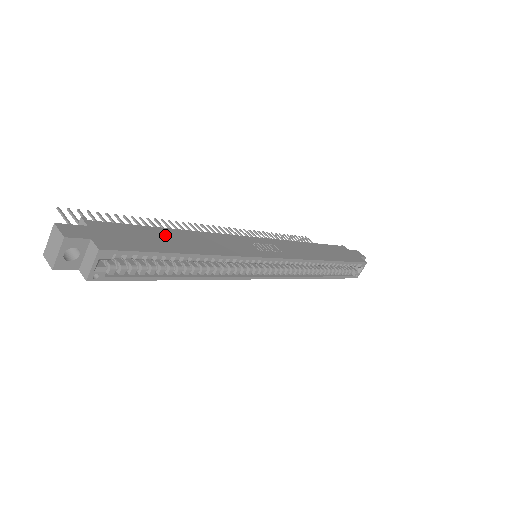
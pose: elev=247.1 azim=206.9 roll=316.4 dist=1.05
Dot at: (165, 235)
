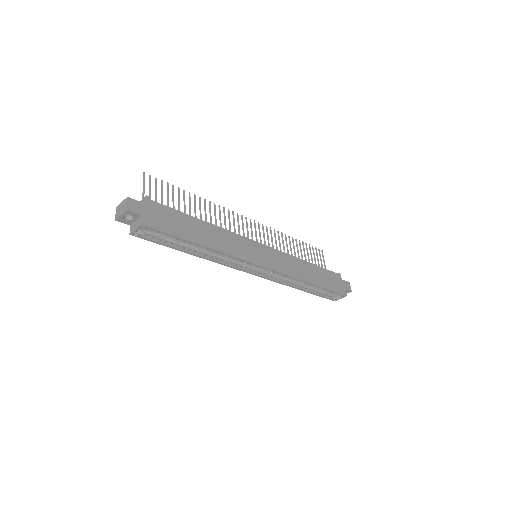
Dot at: (193, 224)
